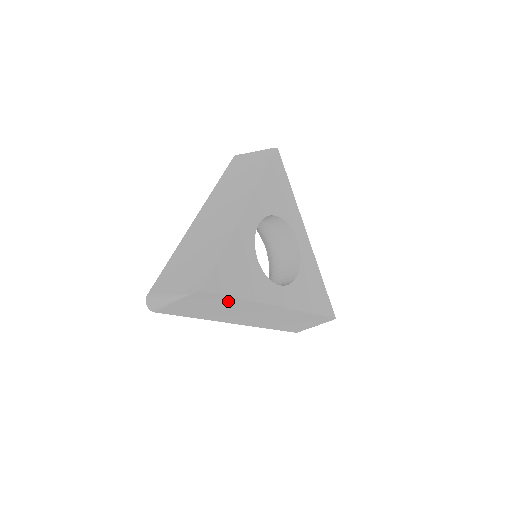
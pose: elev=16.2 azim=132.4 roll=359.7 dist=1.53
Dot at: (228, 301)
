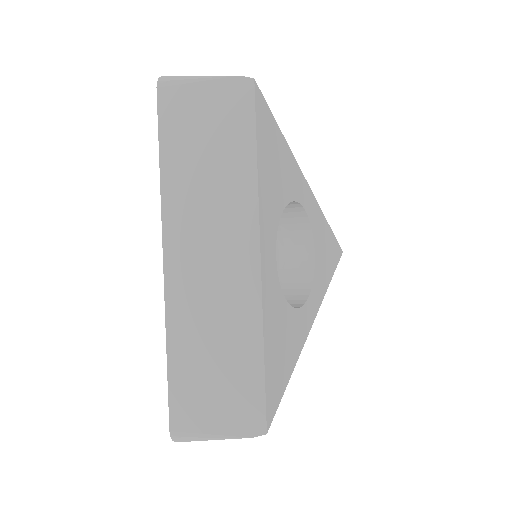
Dot at: occluded
